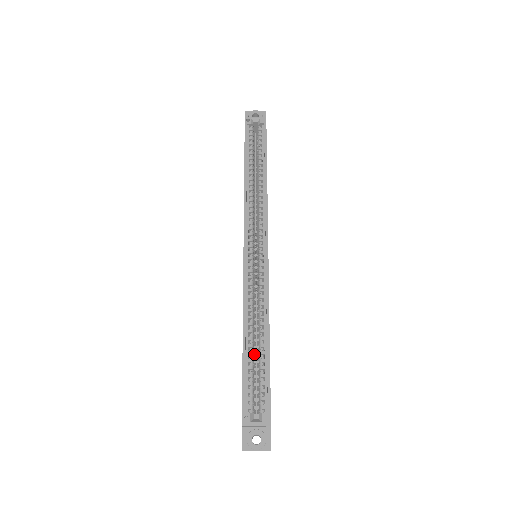
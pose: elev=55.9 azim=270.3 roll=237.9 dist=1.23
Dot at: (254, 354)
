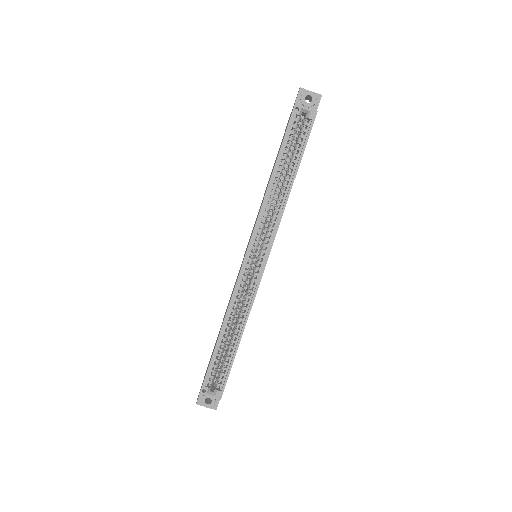
Dot at: (227, 337)
